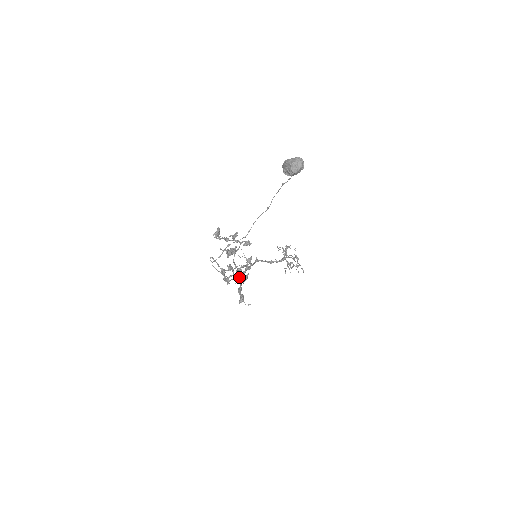
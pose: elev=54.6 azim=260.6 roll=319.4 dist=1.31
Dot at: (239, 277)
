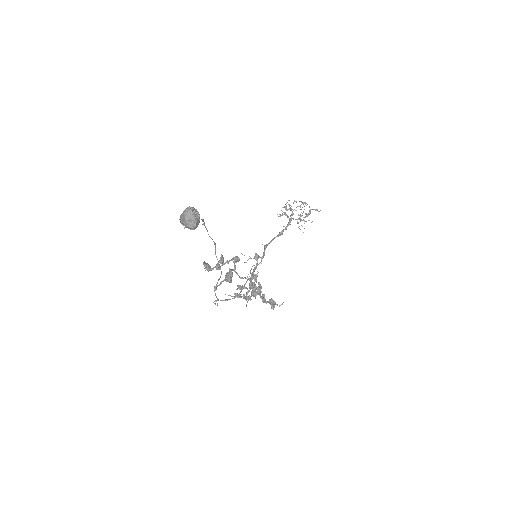
Dot at: (254, 291)
